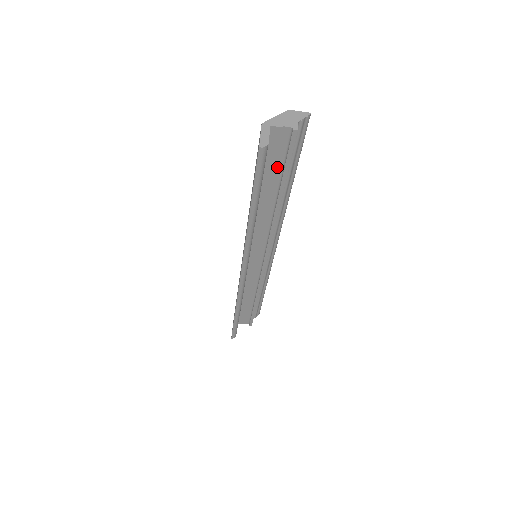
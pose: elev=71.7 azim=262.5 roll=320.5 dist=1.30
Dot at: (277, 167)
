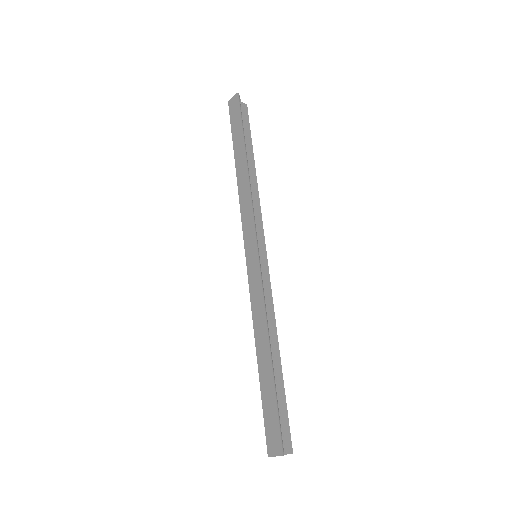
Dot at: occluded
